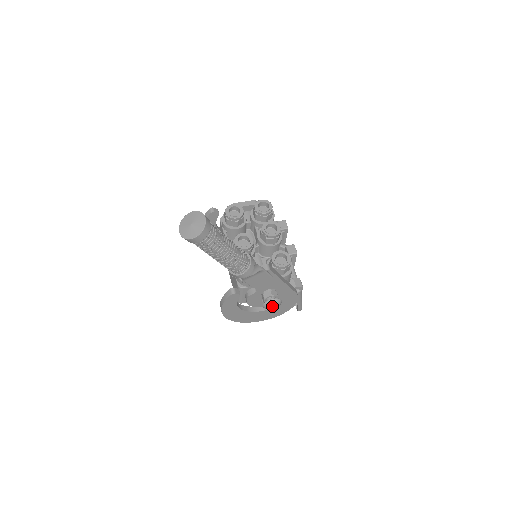
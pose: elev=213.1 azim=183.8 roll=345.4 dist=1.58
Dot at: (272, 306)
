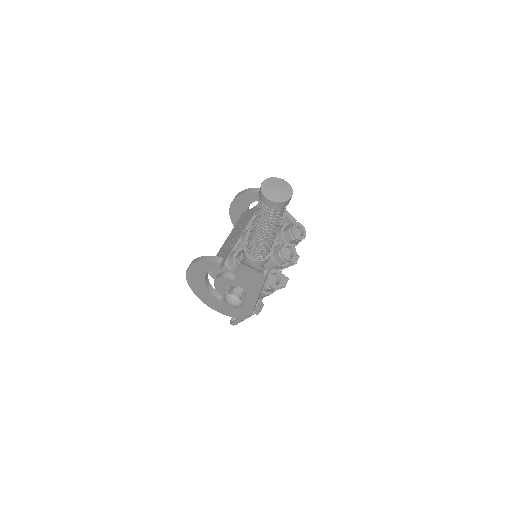
Dot at: (232, 302)
